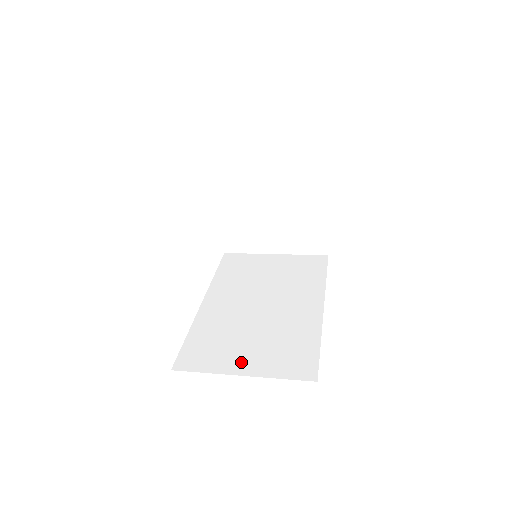
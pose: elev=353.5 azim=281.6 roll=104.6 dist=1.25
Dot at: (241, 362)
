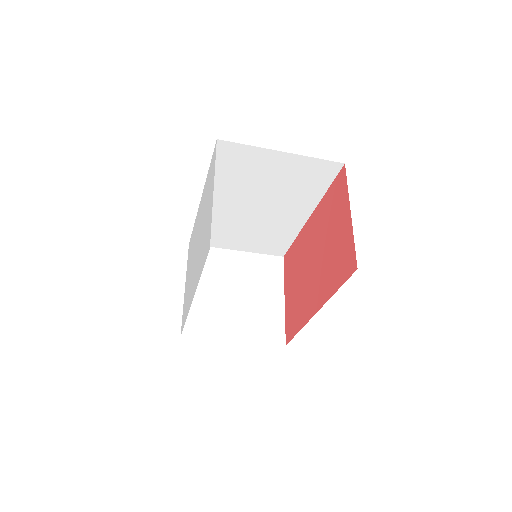
Dot at: occluded
